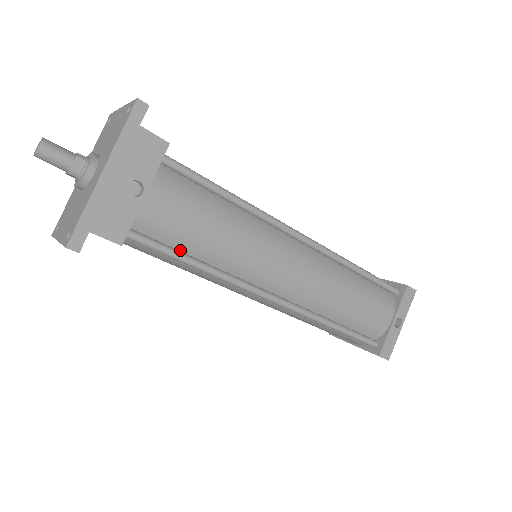
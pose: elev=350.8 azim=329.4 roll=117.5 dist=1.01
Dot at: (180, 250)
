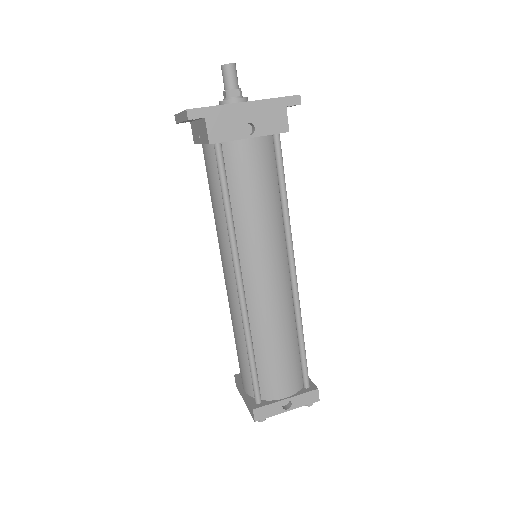
Dot at: (229, 189)
